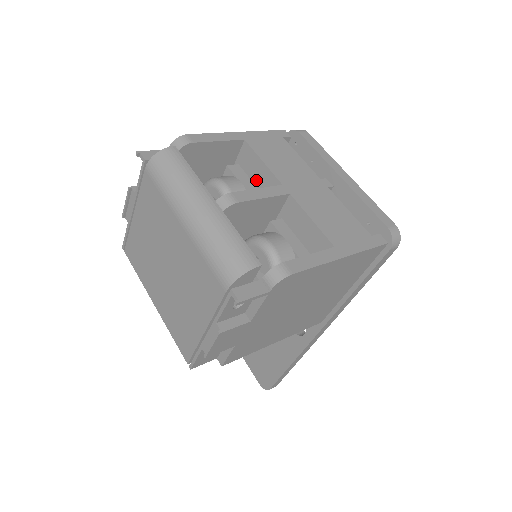
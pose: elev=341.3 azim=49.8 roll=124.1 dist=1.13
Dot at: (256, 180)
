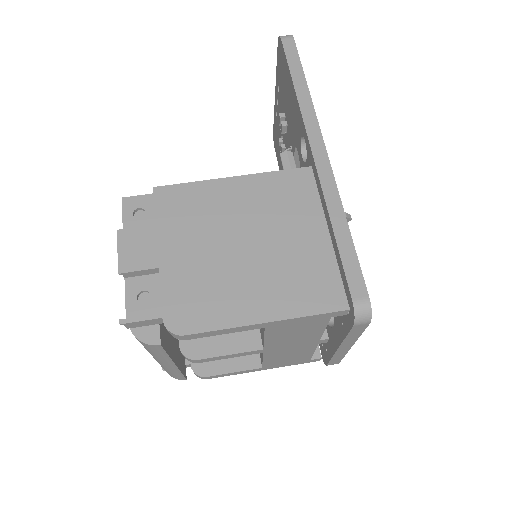
Dot at: occluded
